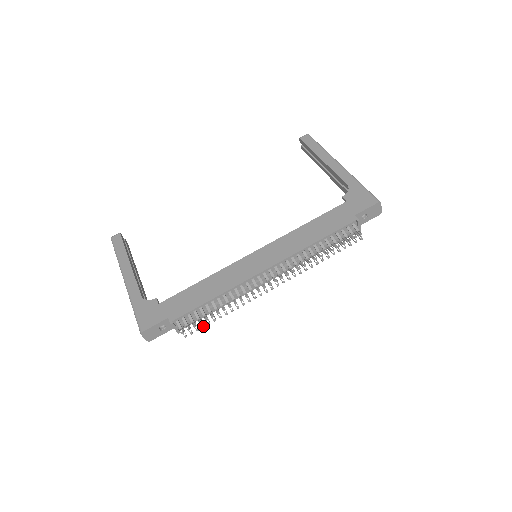
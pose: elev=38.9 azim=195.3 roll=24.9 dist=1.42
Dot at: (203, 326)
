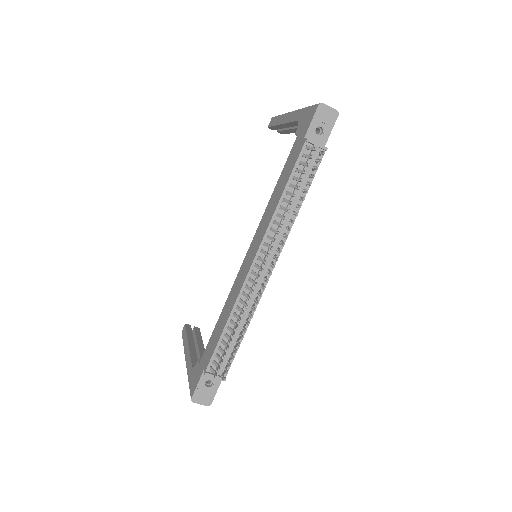
Dot at: (232, 358)
